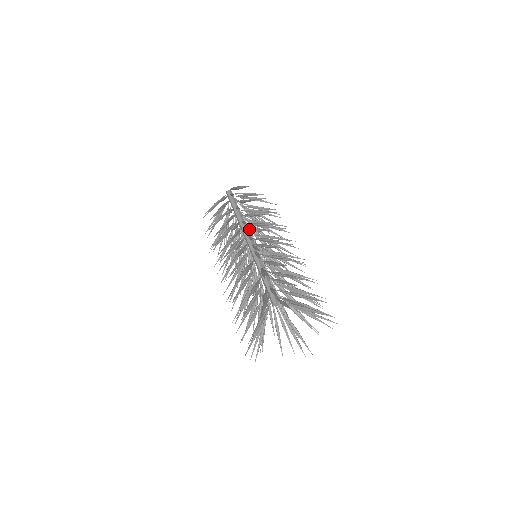
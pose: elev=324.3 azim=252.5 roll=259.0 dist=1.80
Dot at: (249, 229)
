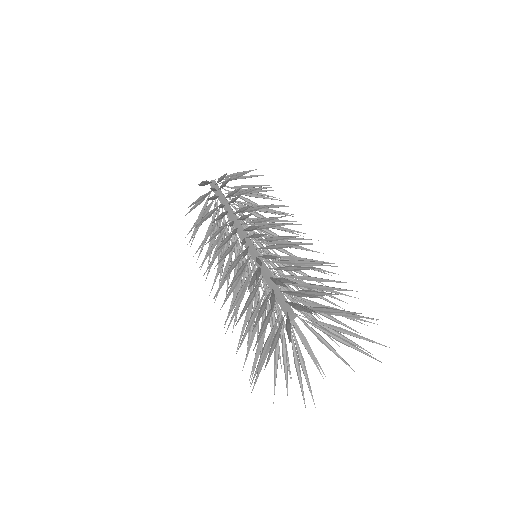
Dot at: occluded
